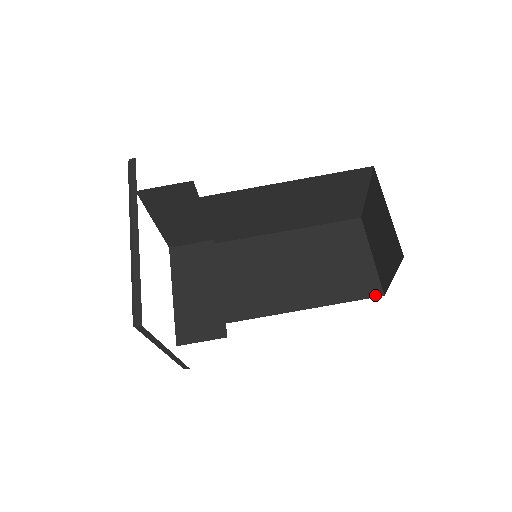
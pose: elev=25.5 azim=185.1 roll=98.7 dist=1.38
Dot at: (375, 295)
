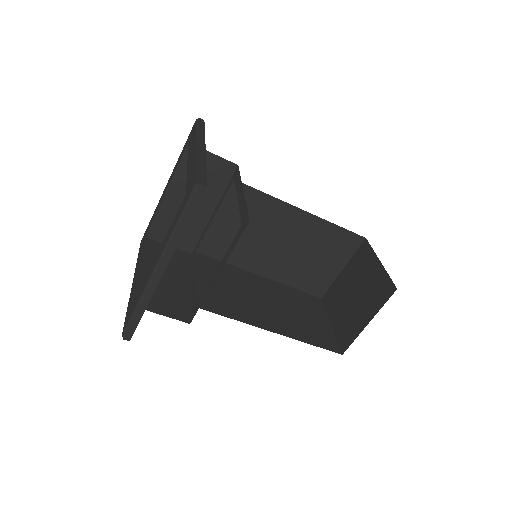
Dot at: (316, 295)
